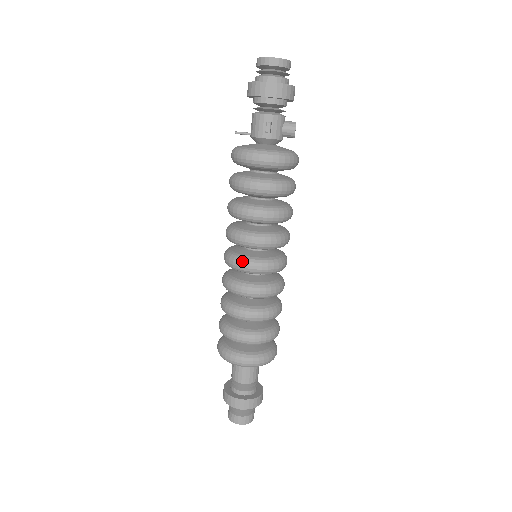
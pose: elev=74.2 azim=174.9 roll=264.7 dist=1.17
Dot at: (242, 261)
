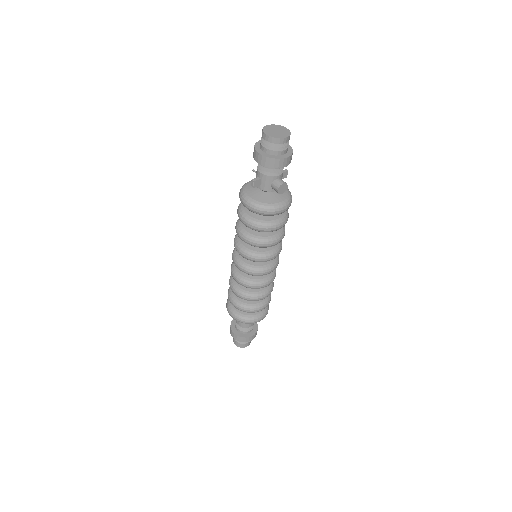
Dot at: (234, 257)
